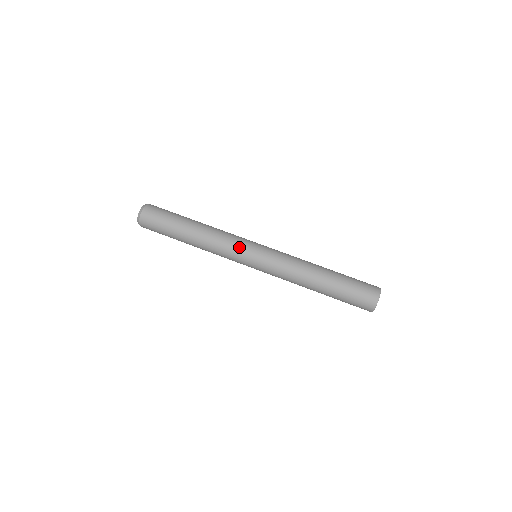
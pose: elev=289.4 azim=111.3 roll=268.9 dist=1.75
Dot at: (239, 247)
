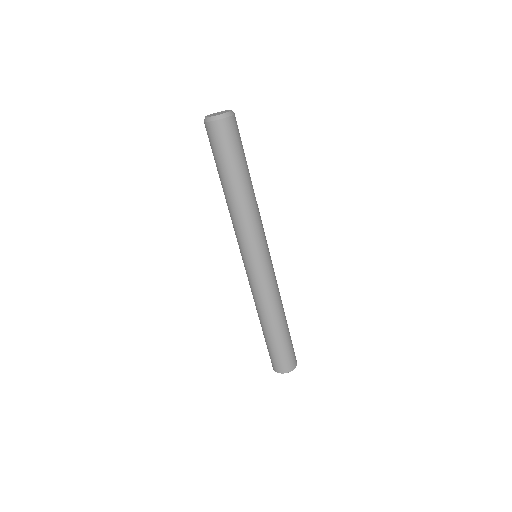
Dot at: (243, 245)
